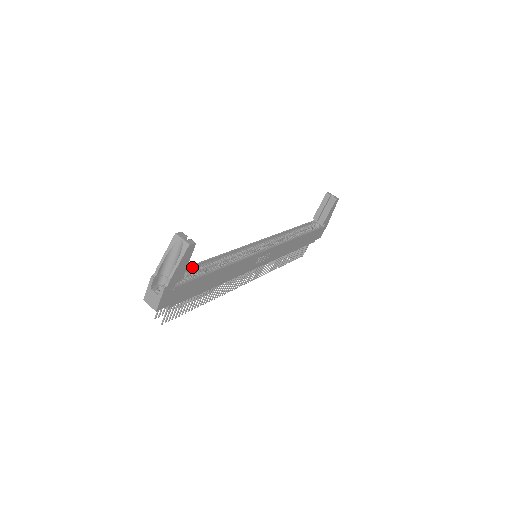
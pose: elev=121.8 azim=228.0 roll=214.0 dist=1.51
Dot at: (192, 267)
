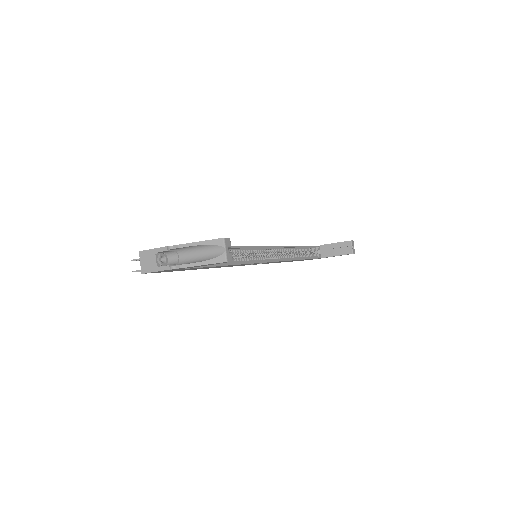
Dot at: occluded
